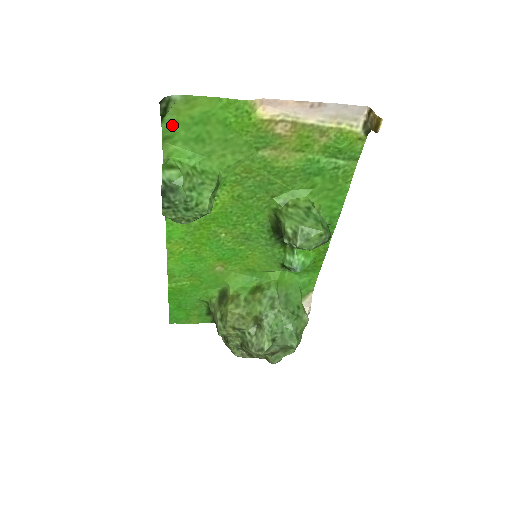
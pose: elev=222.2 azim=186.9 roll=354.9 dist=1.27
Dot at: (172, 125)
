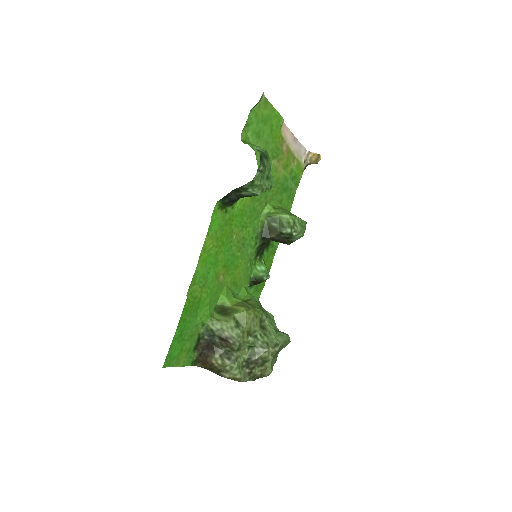
Dot at: (253, 116)
